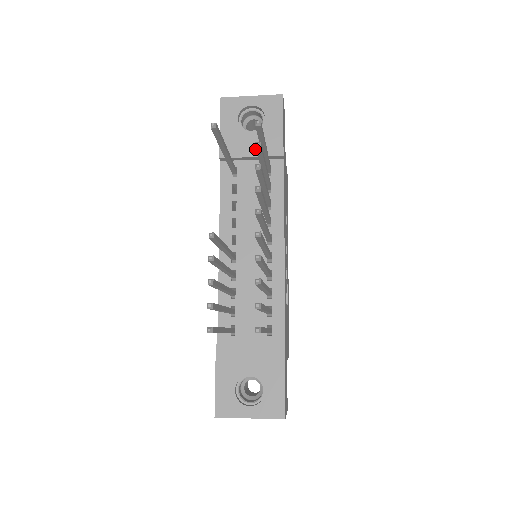
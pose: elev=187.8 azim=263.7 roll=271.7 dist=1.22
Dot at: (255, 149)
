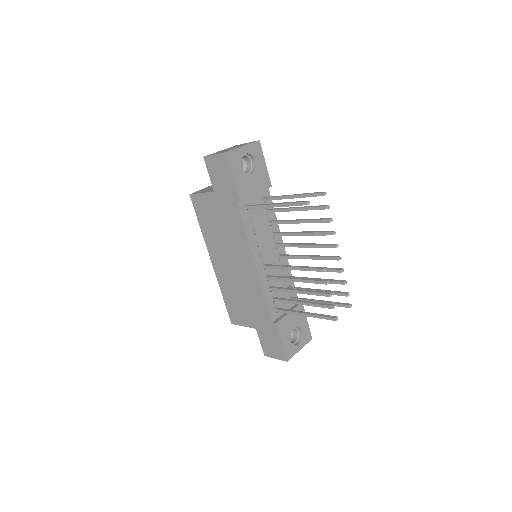
Dot at: (257, 187)
